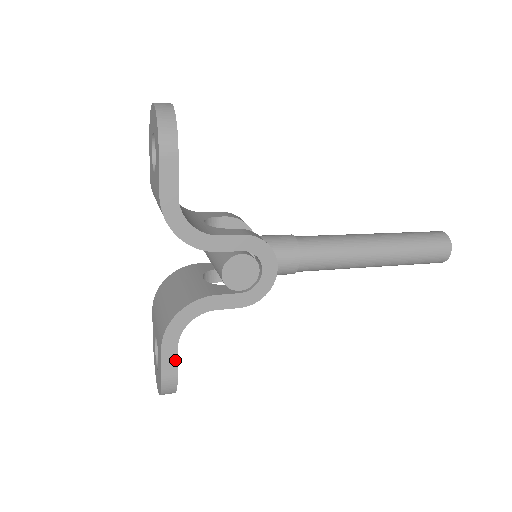
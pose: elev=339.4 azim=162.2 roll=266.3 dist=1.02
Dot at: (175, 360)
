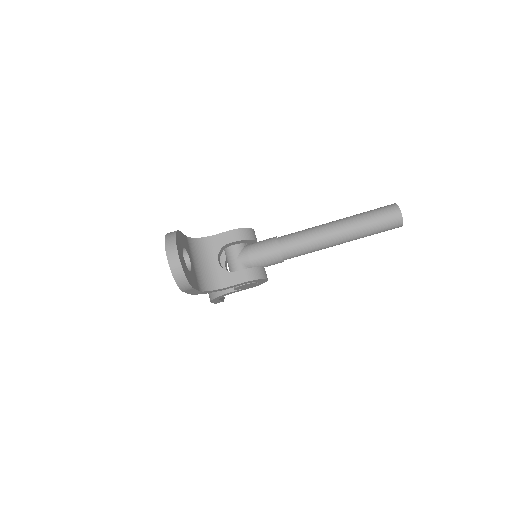
Dot at: (220, 301)
